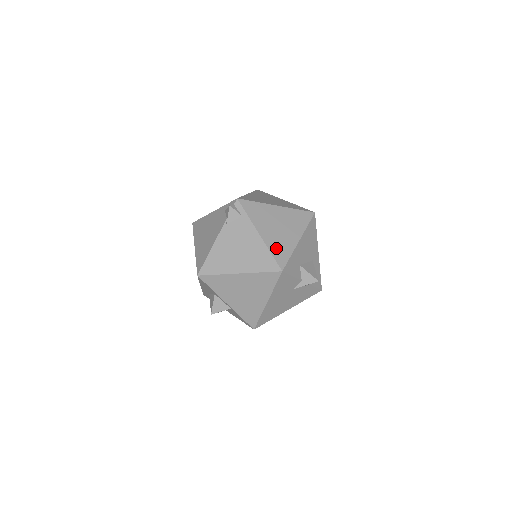
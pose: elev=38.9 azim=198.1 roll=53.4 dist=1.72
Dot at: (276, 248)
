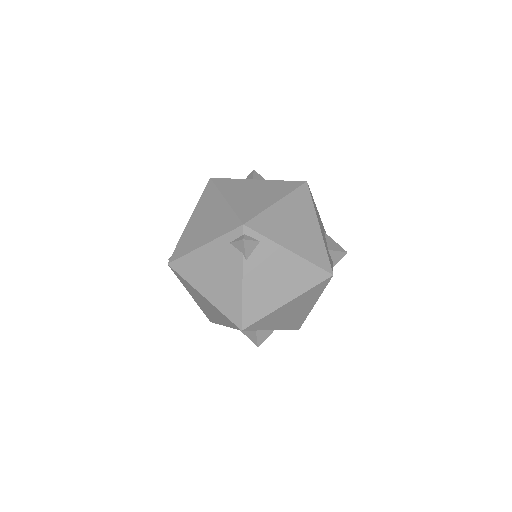
Dot at: (312, 254)
